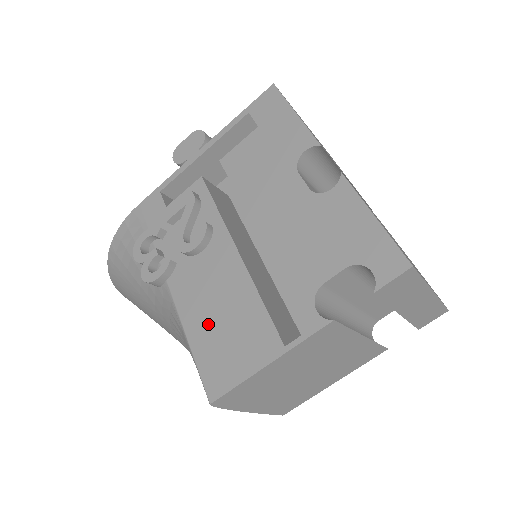
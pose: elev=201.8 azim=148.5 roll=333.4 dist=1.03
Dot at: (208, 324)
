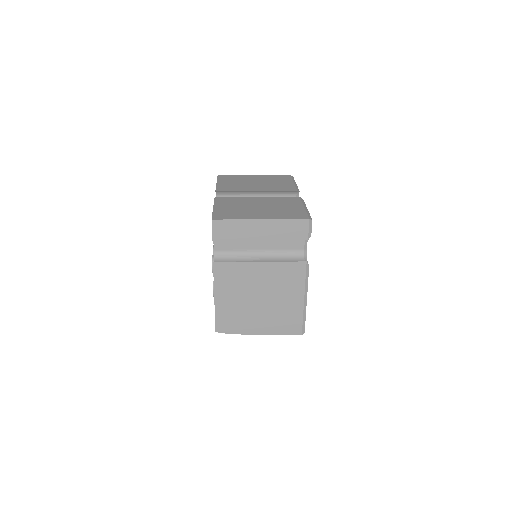
Dot at: occluded
